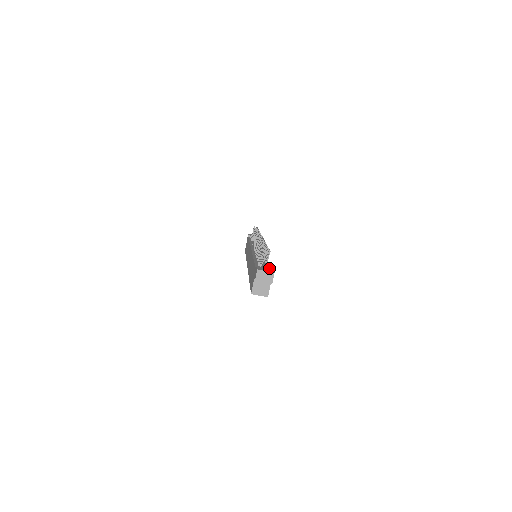
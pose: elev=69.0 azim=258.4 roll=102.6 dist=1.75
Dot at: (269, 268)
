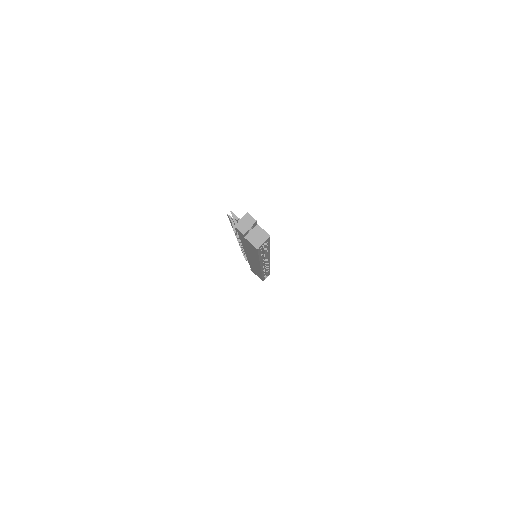
Dot at: occluded
